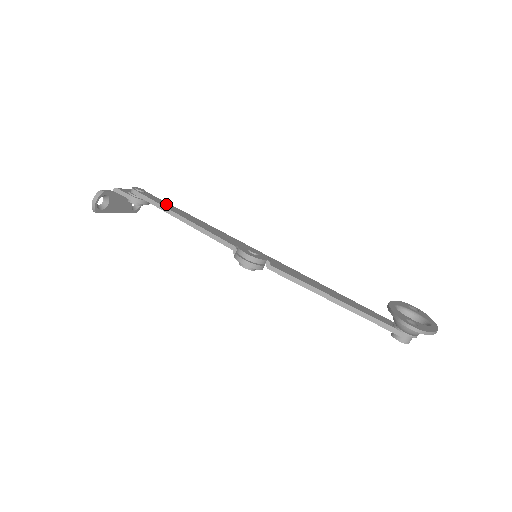
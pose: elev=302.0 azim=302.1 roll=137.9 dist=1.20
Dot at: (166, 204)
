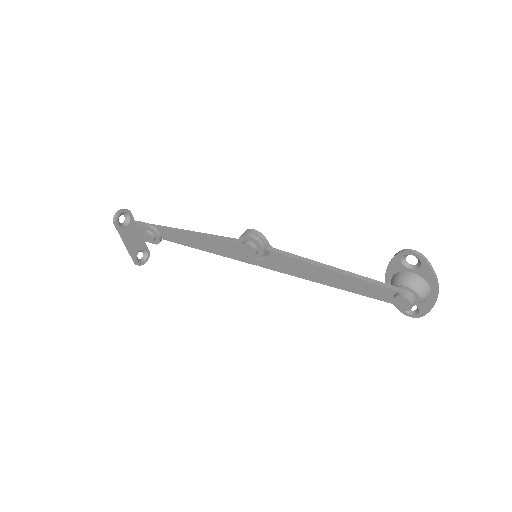
Dot at: occluded
